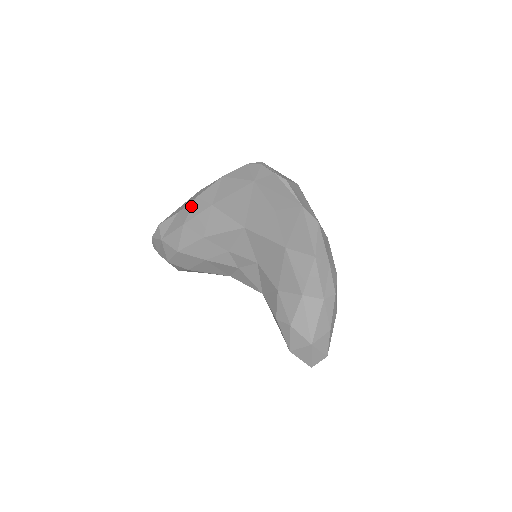
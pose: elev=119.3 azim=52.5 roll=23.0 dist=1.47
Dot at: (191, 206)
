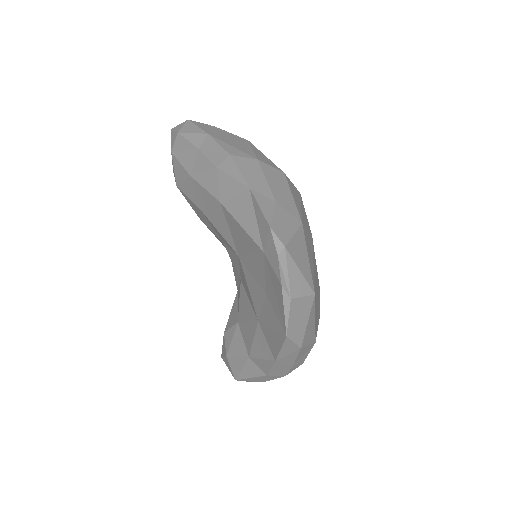
Dot at: (207, 168)
